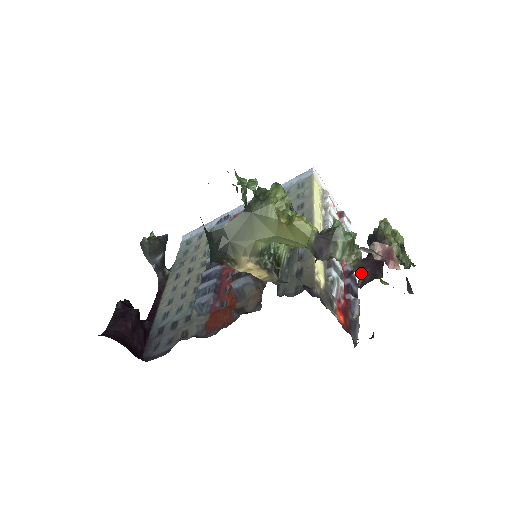
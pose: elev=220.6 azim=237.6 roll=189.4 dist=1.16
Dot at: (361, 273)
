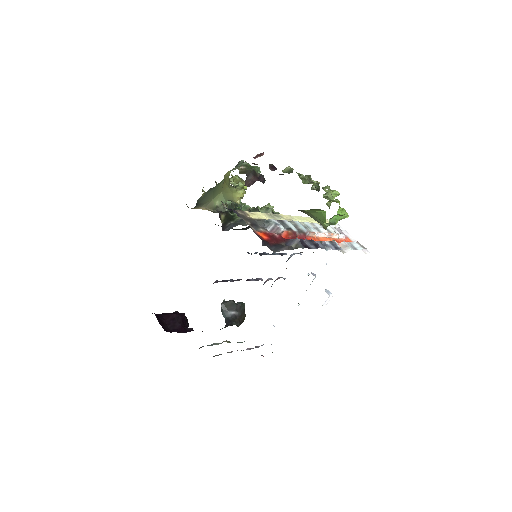
Dot at: occluded
